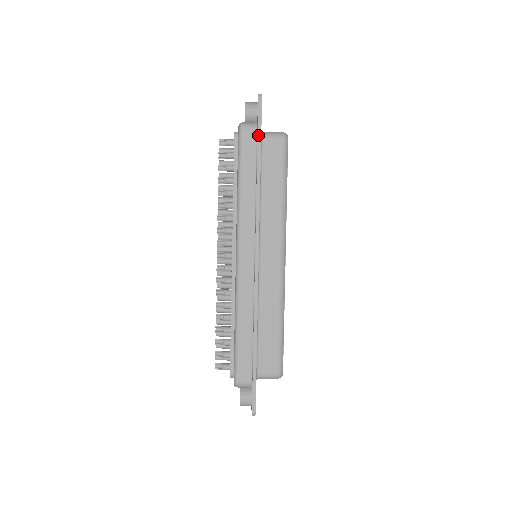
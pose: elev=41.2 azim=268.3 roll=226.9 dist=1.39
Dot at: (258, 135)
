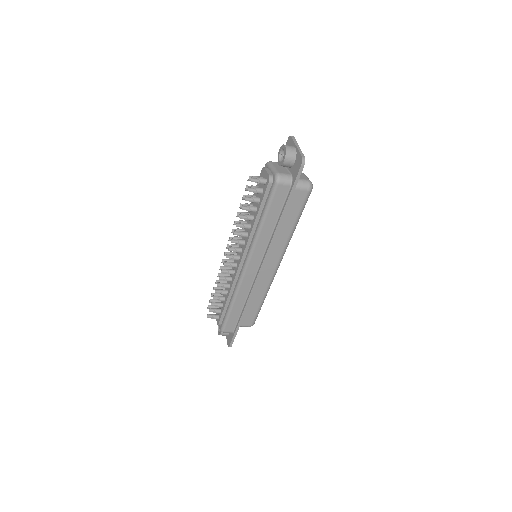
Dot at: (291, 193)
